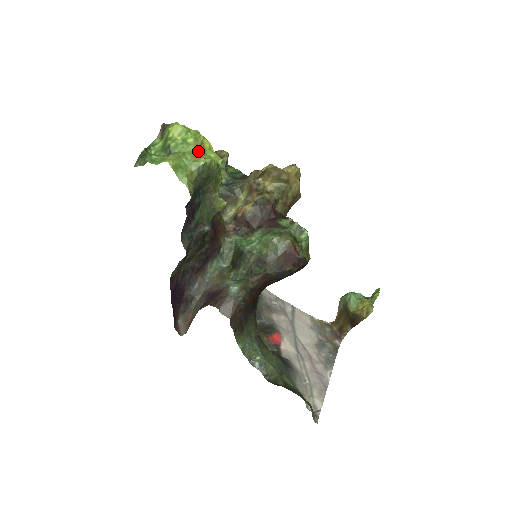
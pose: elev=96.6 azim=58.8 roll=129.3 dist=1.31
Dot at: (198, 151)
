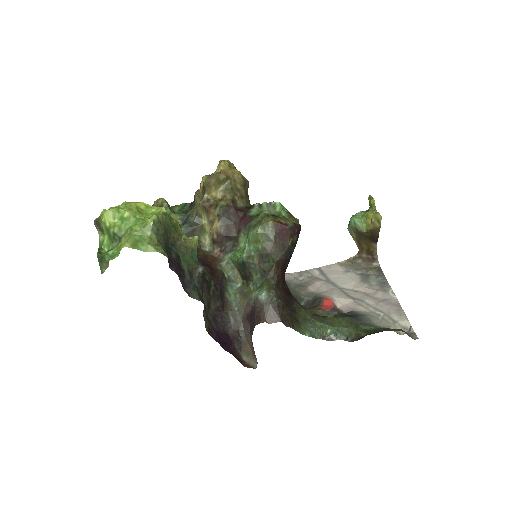
Dot at: (140, 217)
